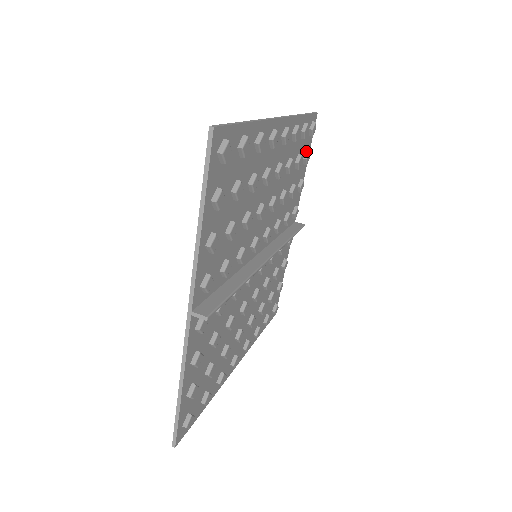
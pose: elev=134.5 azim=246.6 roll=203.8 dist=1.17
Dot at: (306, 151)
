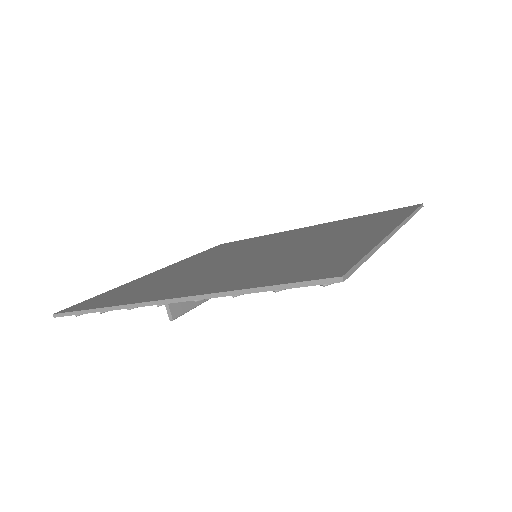
Dot at: occluded
